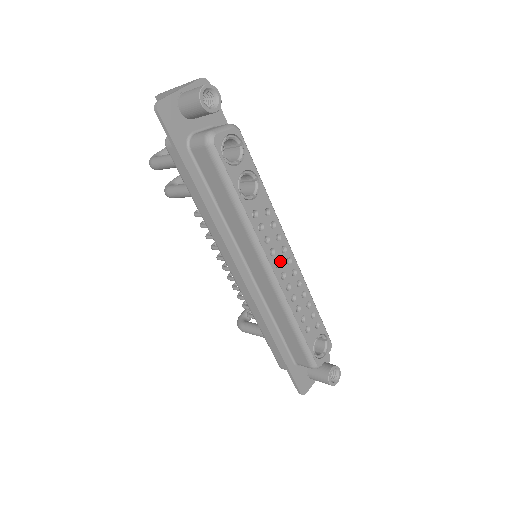
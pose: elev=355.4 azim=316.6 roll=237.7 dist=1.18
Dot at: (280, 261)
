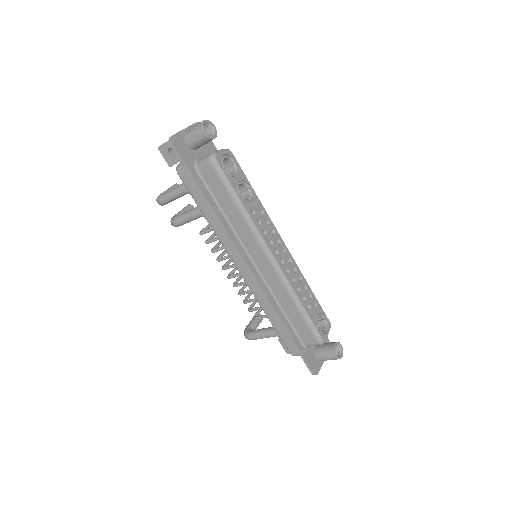
Dot at: (278, 250)
